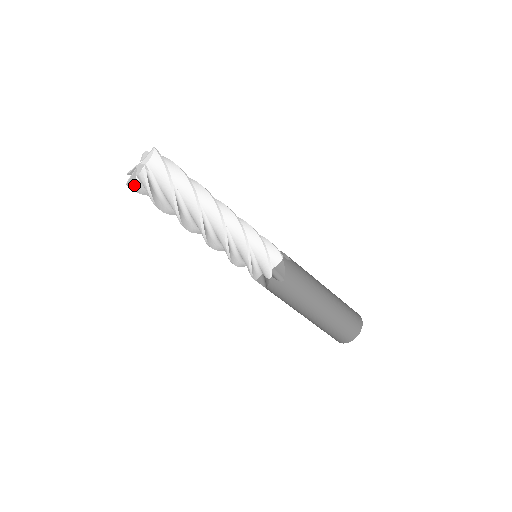
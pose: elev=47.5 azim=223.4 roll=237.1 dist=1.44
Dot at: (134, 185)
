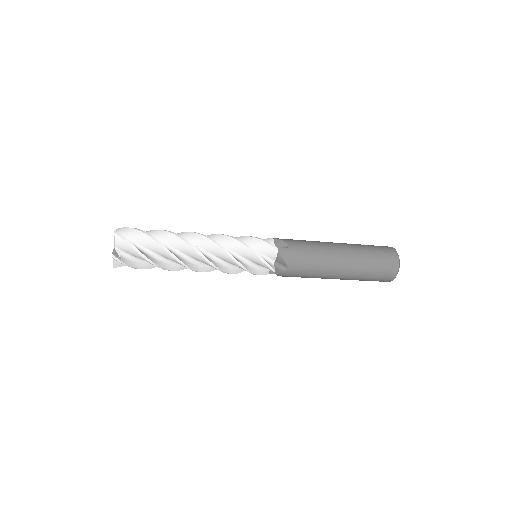
Dot at: (120, 263)
